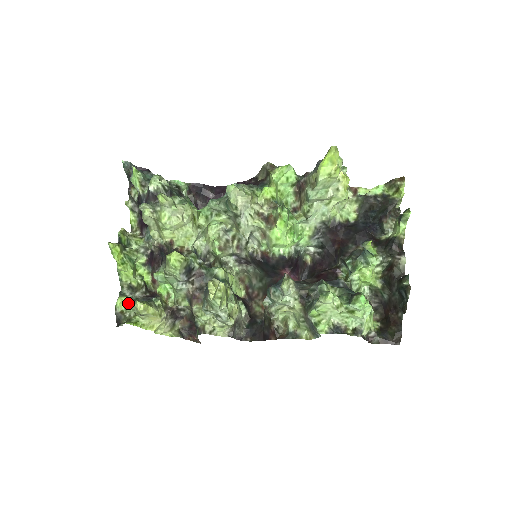
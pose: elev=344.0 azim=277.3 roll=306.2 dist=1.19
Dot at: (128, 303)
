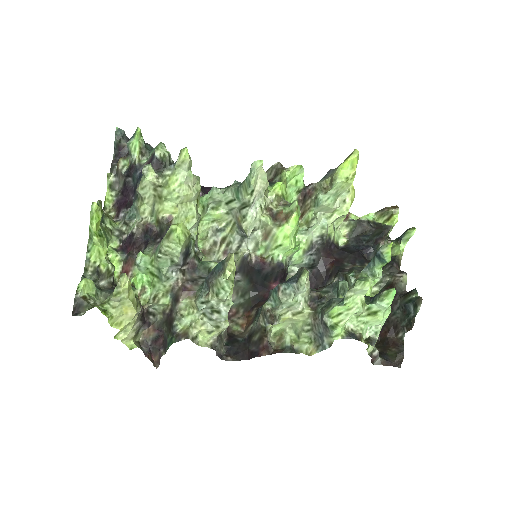
Dot at: (92, 289)
